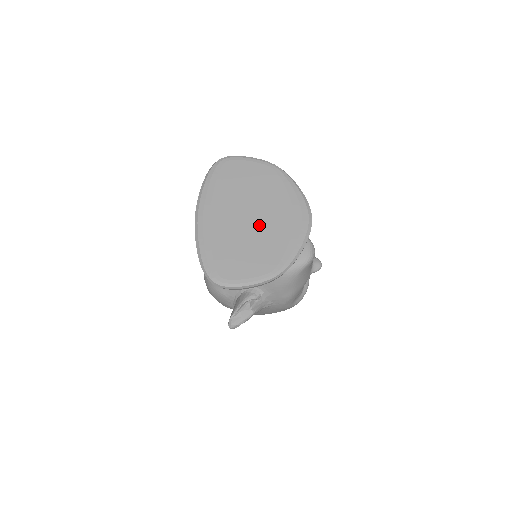
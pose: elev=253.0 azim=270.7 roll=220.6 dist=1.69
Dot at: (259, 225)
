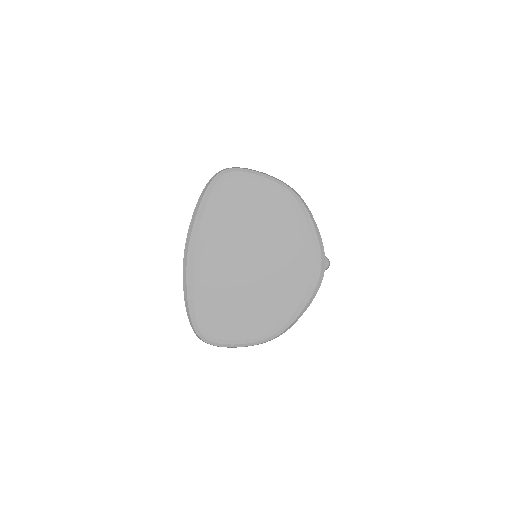
Dot at: (260, 274)
